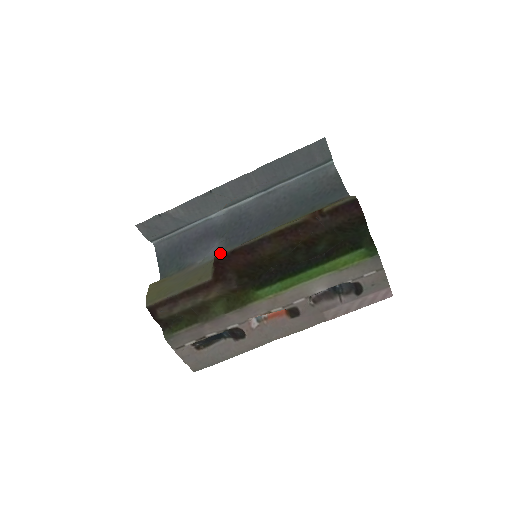
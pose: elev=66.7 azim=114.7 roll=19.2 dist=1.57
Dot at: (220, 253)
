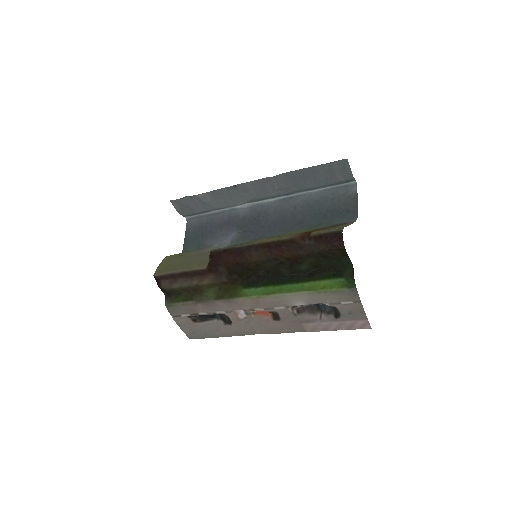
Dot at: (232, 243)
